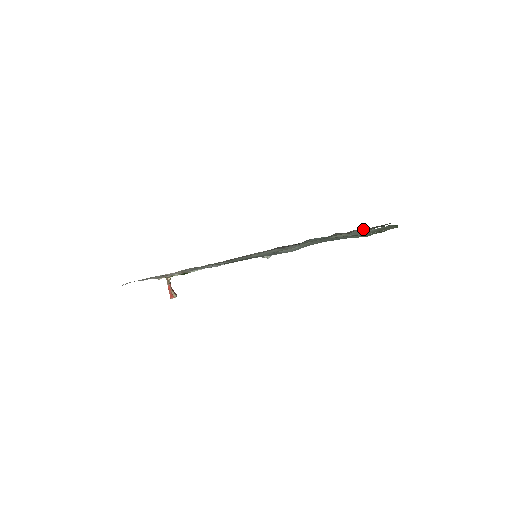
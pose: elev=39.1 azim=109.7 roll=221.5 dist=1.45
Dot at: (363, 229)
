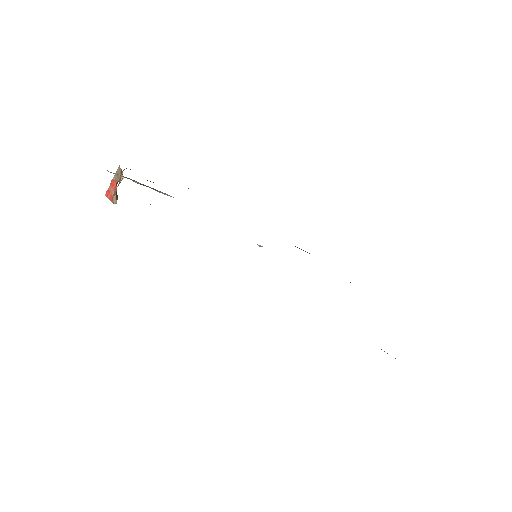
Dot at: occluded
